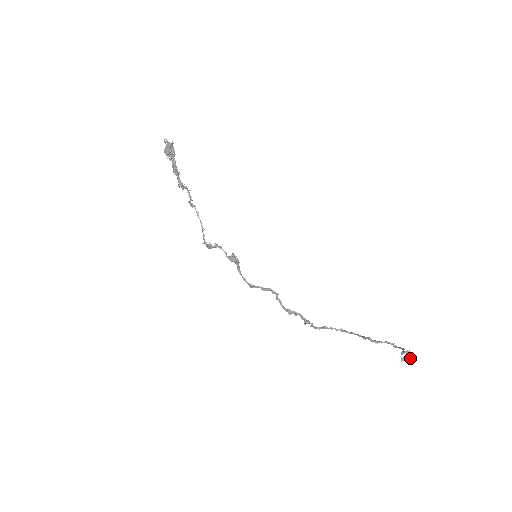
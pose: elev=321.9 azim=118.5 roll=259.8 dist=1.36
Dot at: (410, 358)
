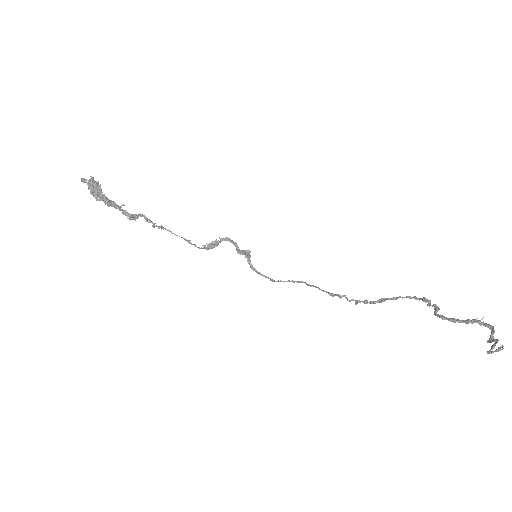
Dot at: (502, 348)
